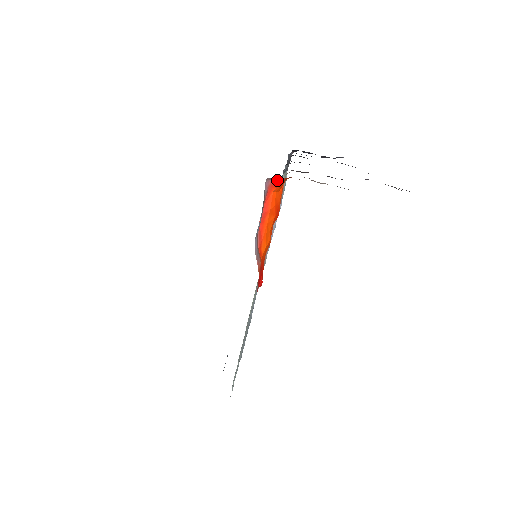
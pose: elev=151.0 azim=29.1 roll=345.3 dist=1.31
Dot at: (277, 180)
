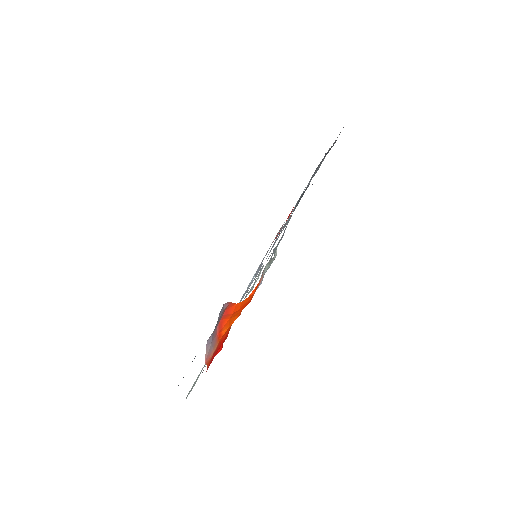
Dot at: occluded
